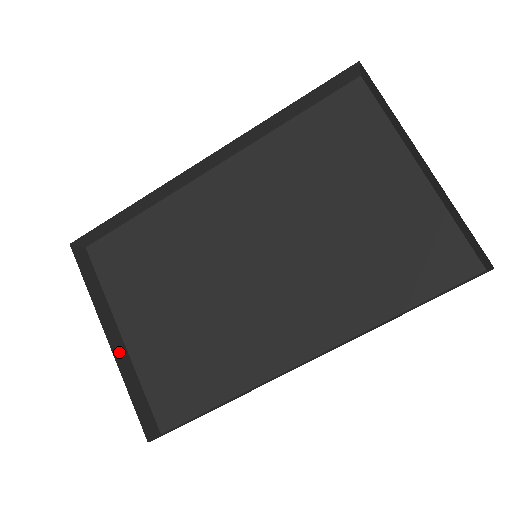
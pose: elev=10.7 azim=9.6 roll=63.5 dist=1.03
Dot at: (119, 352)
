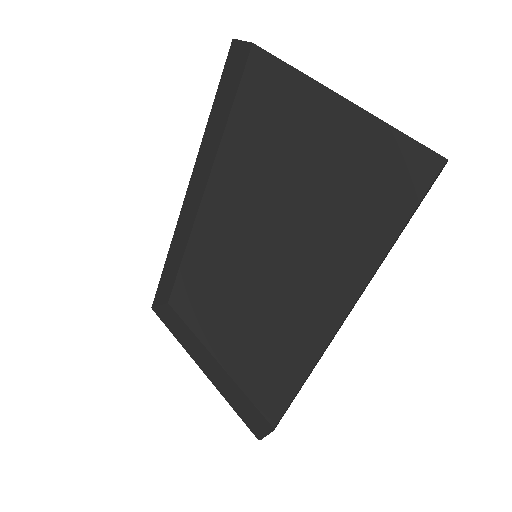
Dot at: (216, 375)
